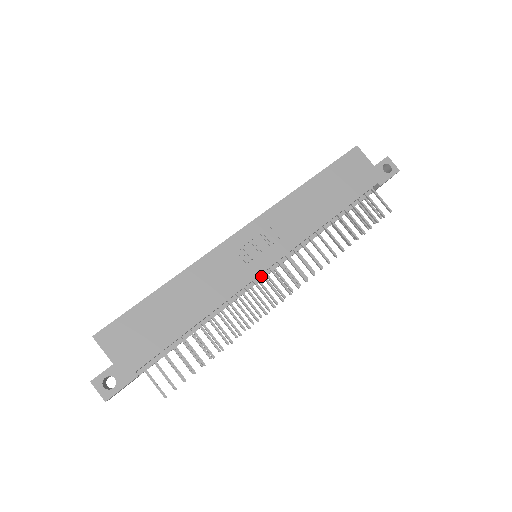
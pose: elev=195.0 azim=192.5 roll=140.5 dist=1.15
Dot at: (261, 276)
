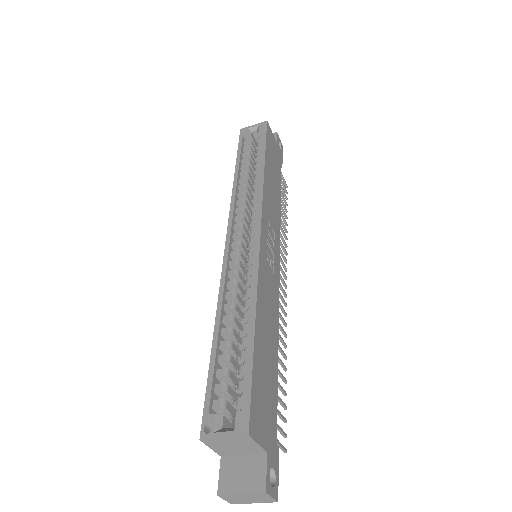
Dot at: occluded
